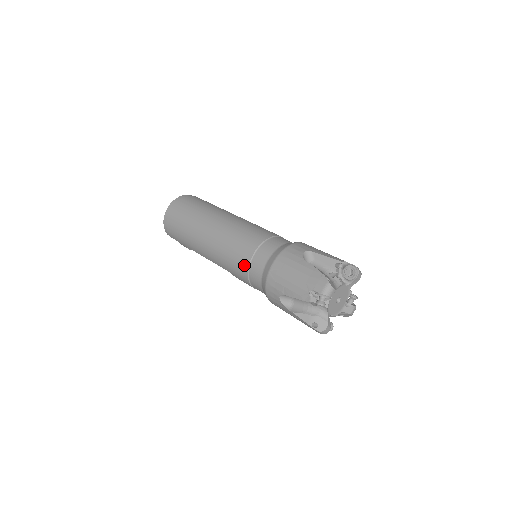
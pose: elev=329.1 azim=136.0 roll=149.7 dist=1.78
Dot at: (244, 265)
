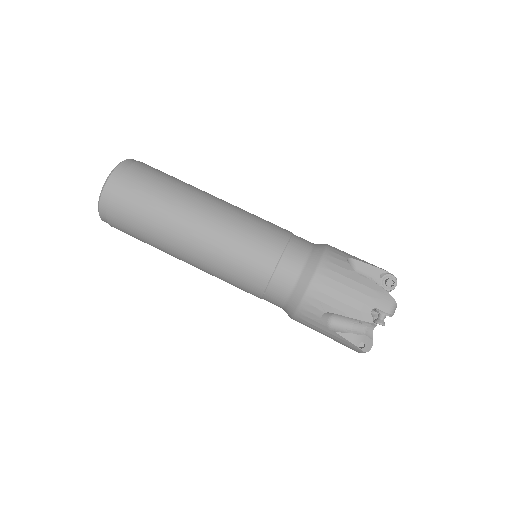
Dot at: occluded
